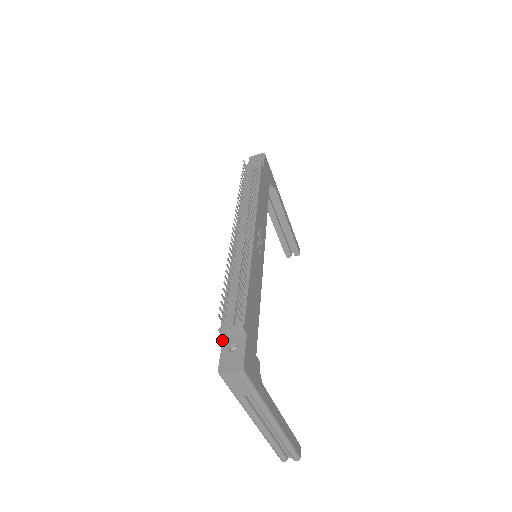
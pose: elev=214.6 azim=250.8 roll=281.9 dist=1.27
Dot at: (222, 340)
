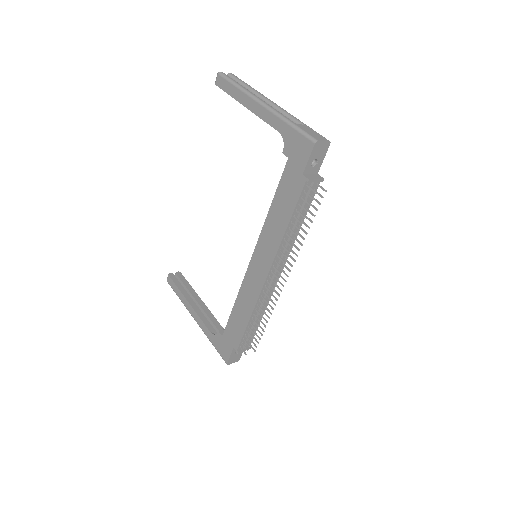
Dot at: (233, 349)
